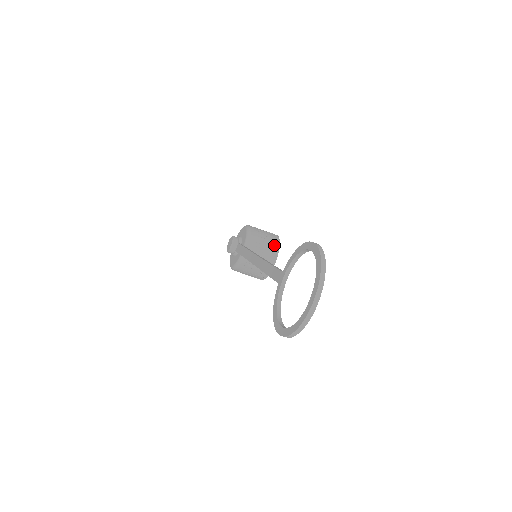
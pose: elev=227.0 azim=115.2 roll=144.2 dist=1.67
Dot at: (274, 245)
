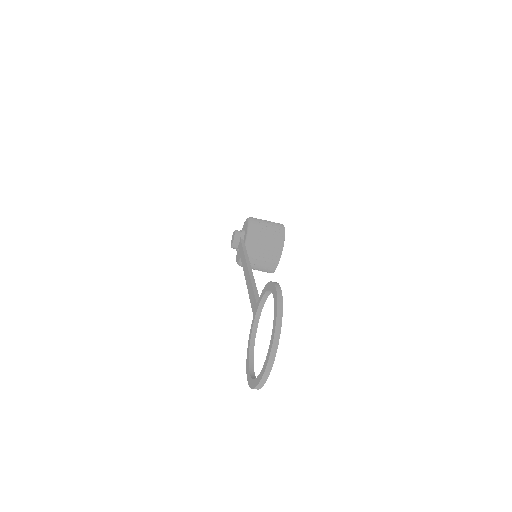
Dot at: (278, 239)
